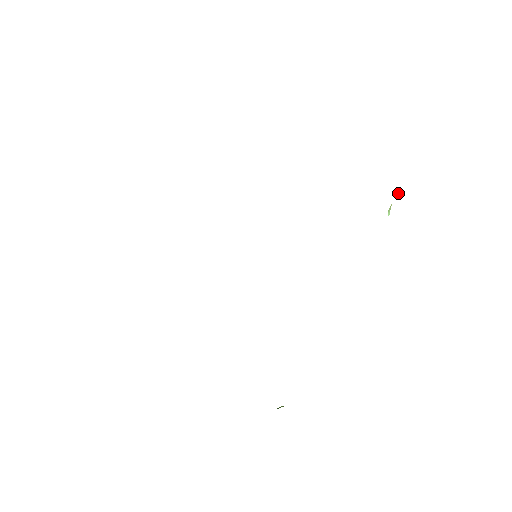
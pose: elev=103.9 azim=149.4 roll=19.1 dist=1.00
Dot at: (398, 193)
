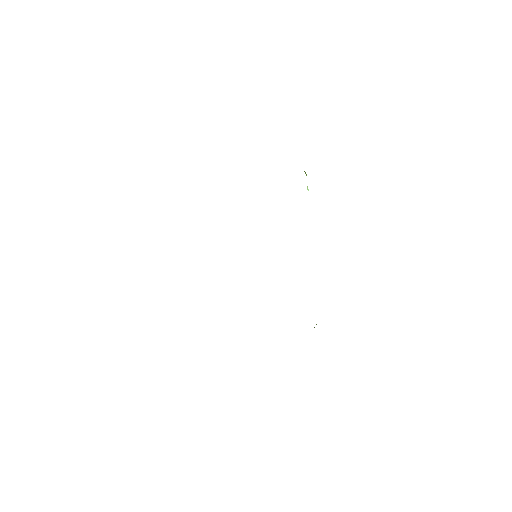
Dot at: (306, 175)
